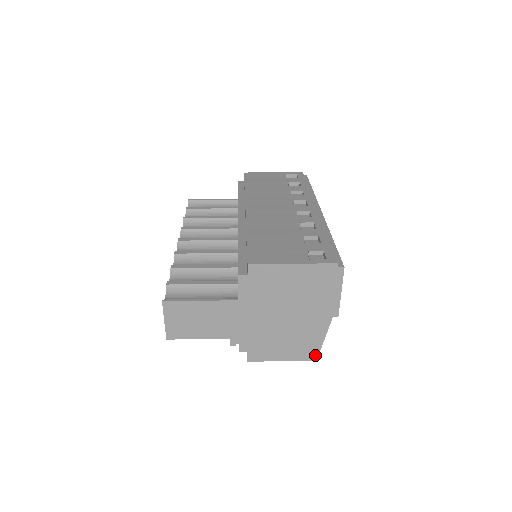
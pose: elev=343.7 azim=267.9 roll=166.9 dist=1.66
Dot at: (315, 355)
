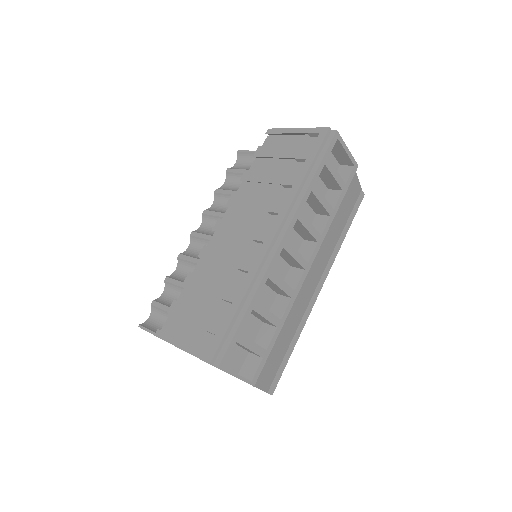
Dot at: occluded
